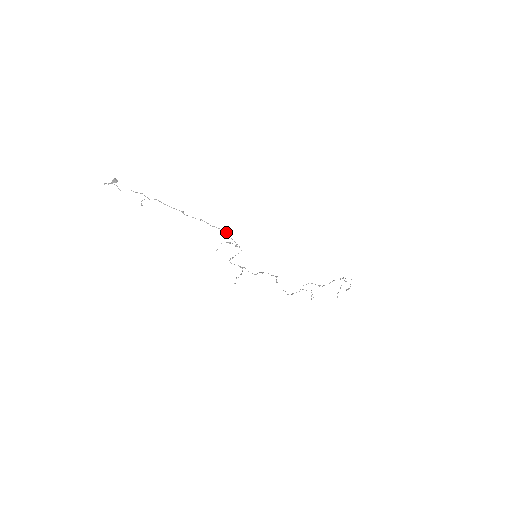
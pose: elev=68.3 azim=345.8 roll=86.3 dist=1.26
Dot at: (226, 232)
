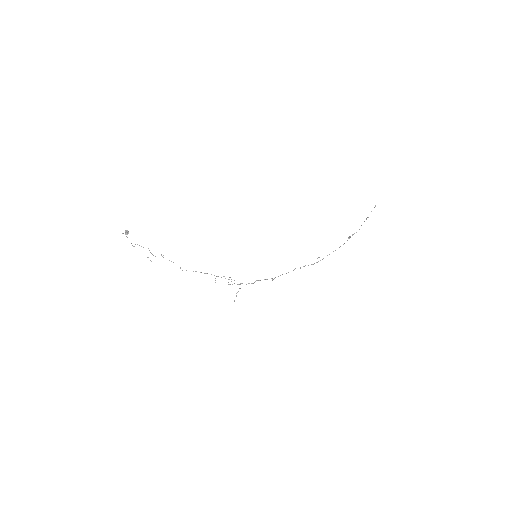
Dot at: (217, 276)
